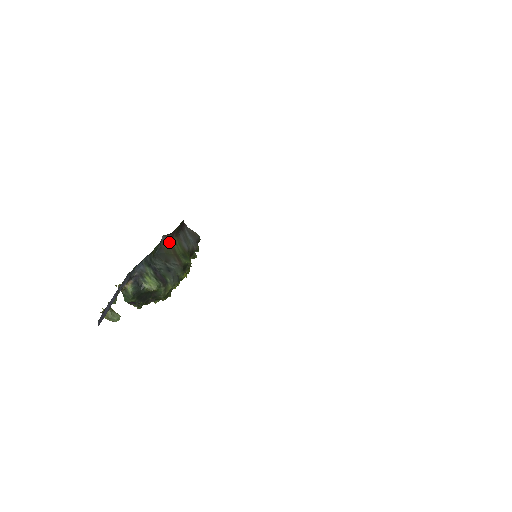
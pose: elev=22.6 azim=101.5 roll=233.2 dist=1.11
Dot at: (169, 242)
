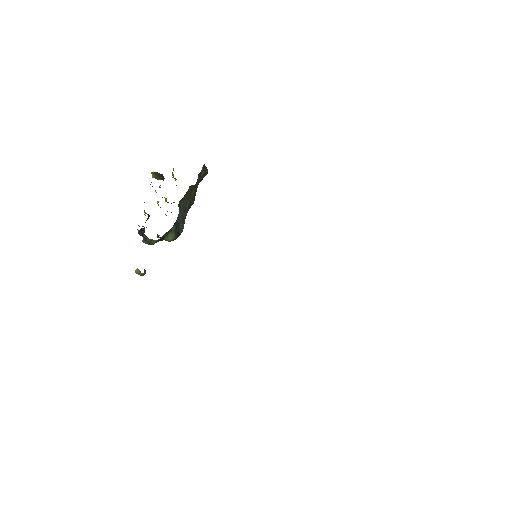
Dot at: (191, 189)
